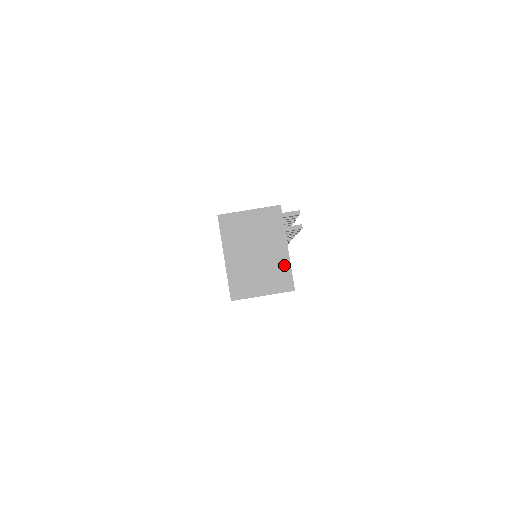
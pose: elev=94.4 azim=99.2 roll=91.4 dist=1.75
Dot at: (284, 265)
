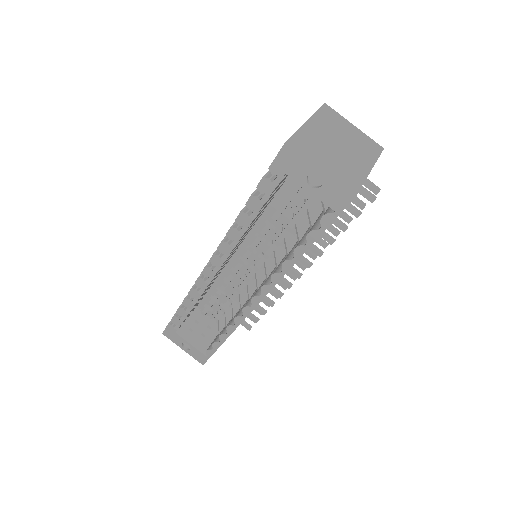
Dot at: (359, 174)
